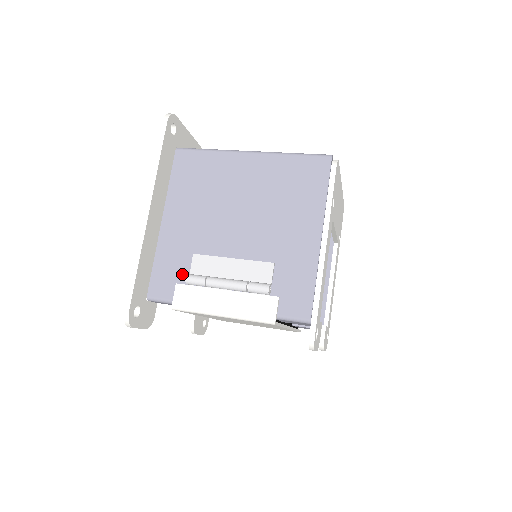
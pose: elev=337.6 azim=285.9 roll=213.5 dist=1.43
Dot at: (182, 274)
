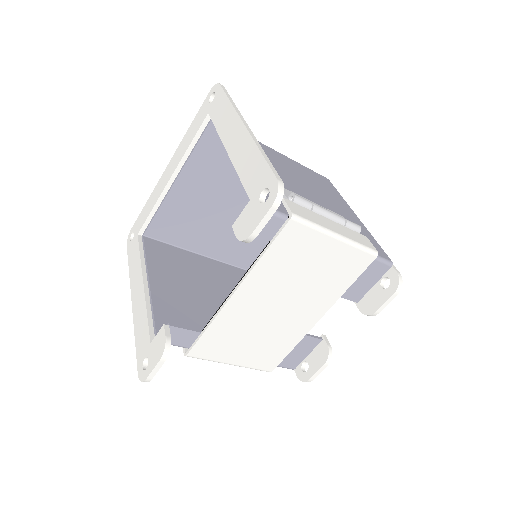
Dot at: occluded
